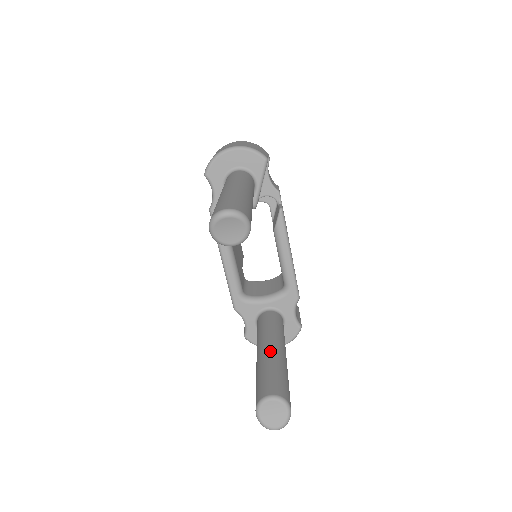
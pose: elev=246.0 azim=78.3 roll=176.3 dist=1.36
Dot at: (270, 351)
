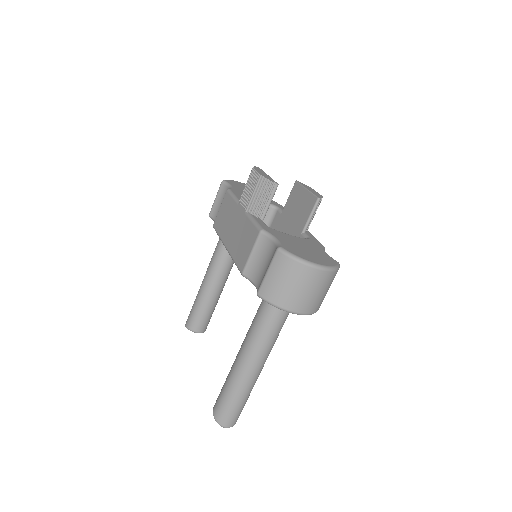
Dot at: (216, 293)
